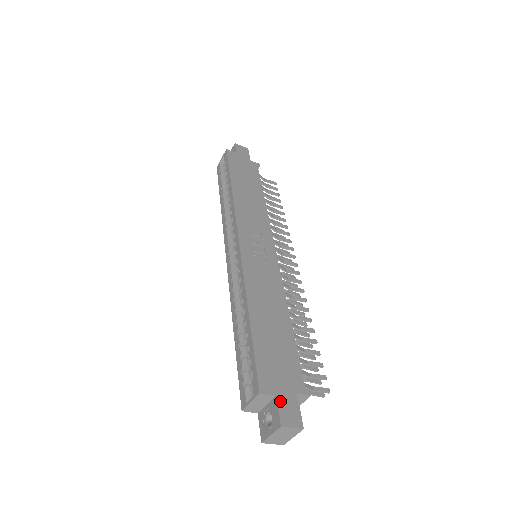
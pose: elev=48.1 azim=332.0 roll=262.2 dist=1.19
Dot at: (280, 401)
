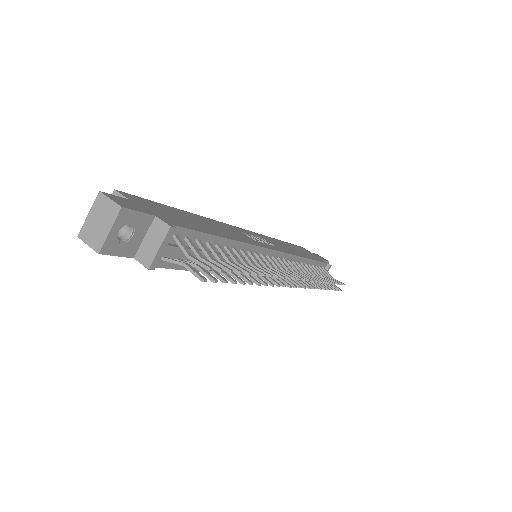
Dot at: (127, 200)
